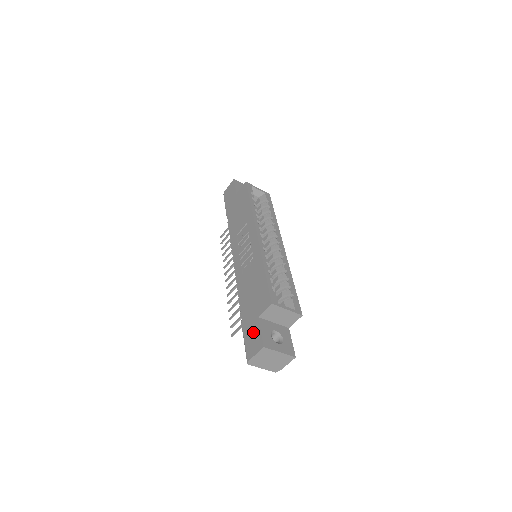
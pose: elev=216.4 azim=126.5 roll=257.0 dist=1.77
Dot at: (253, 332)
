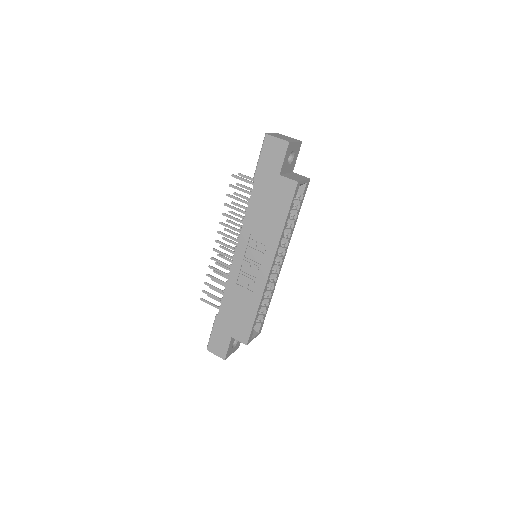
Dot at: (222, 341)
